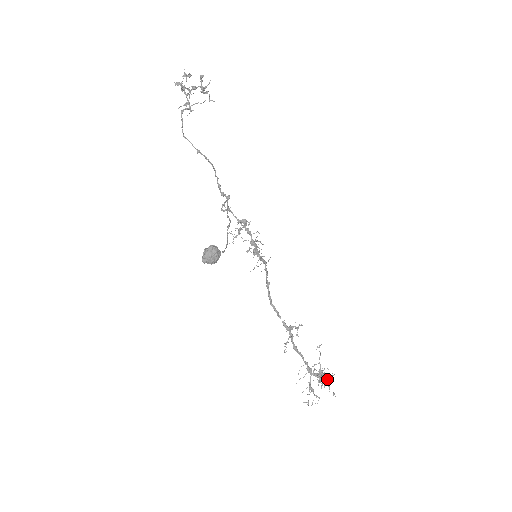
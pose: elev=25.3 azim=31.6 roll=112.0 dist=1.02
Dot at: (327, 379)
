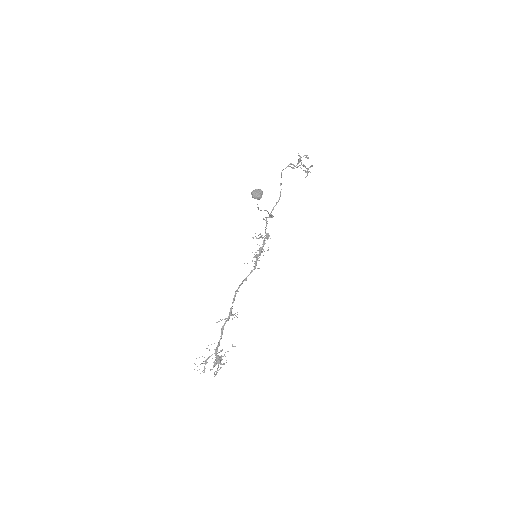
Dot at: (219, 369)
